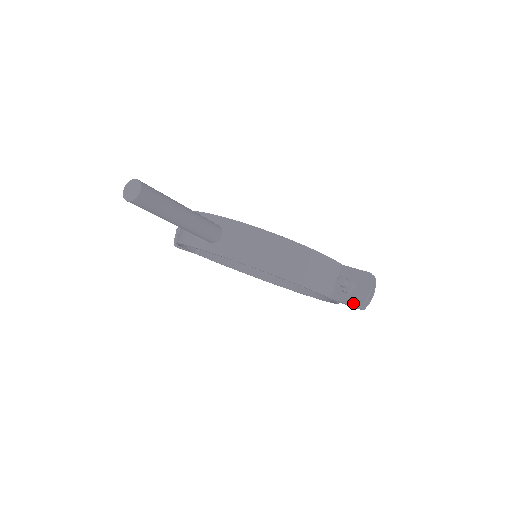
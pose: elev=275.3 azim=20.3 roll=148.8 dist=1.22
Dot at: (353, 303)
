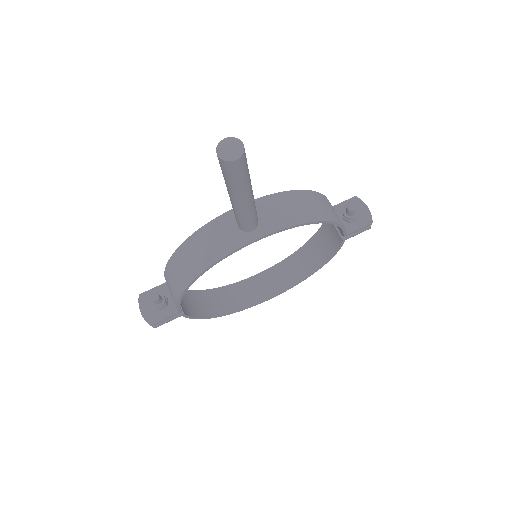
Dot at: (365, 223)
